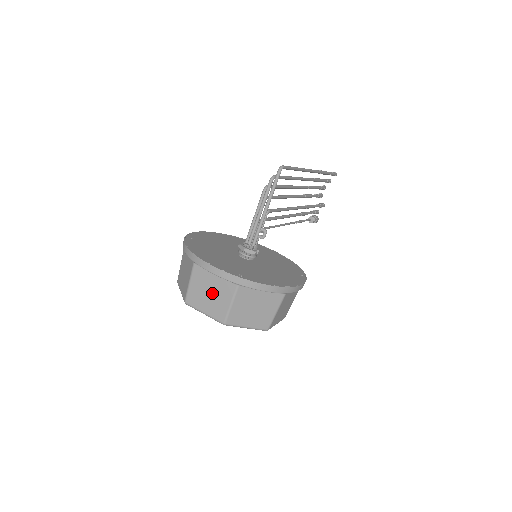
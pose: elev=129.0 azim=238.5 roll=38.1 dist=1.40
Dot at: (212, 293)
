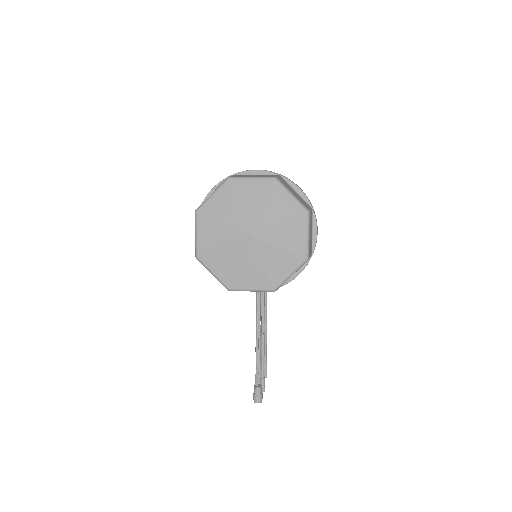
Dot at: occluded
